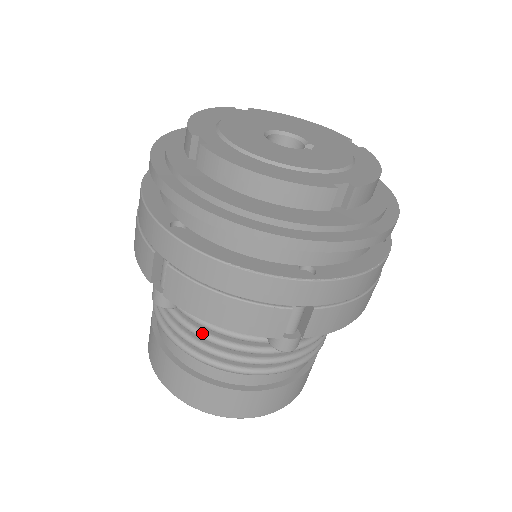
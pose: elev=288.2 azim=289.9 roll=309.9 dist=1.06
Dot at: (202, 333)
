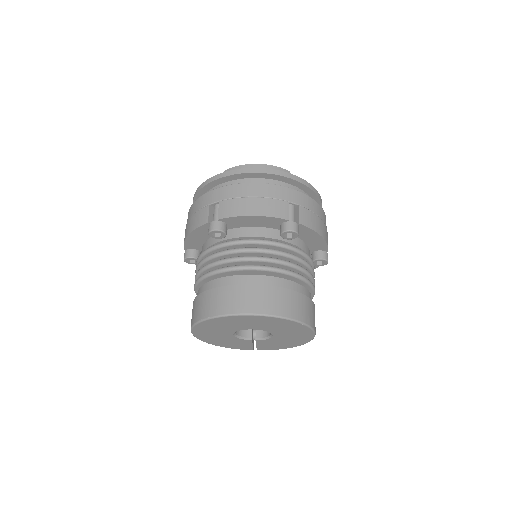
Dot at: (241, 248)
